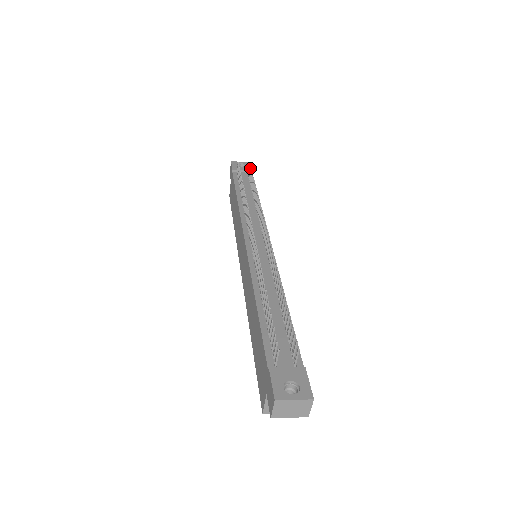
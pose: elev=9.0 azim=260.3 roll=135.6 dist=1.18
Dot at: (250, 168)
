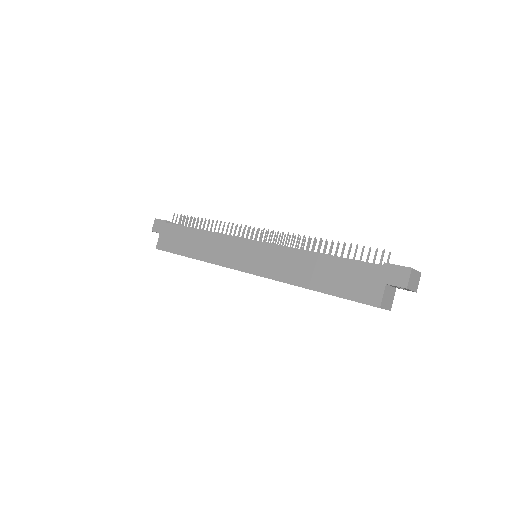
Dot at: (188, 217)
